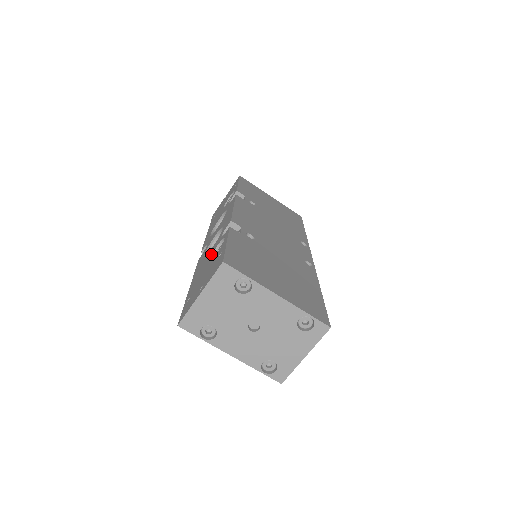
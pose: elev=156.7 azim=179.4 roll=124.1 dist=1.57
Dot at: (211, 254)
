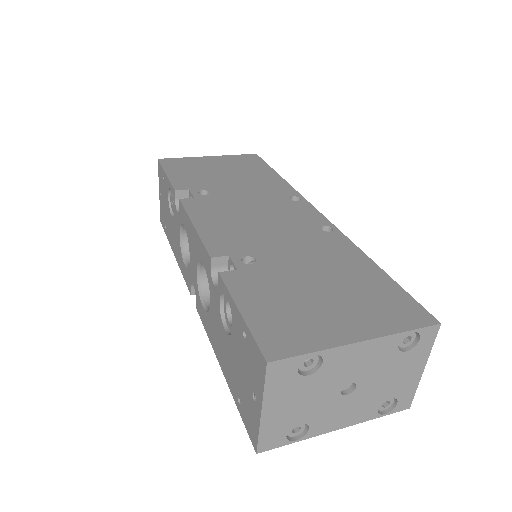
Dot at: (219, 318)
